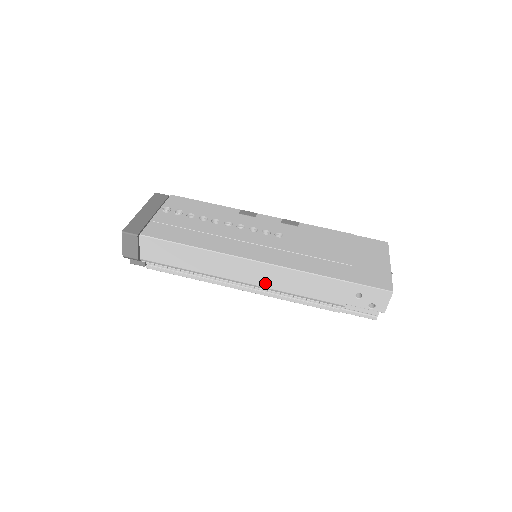
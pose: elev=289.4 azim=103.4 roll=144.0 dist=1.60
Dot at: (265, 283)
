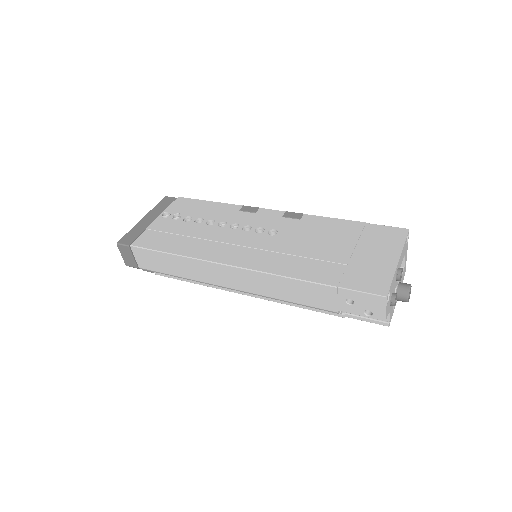
Dot at: (251, 289)
